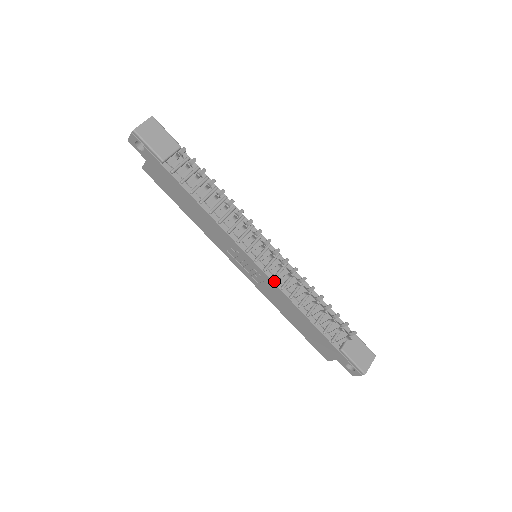
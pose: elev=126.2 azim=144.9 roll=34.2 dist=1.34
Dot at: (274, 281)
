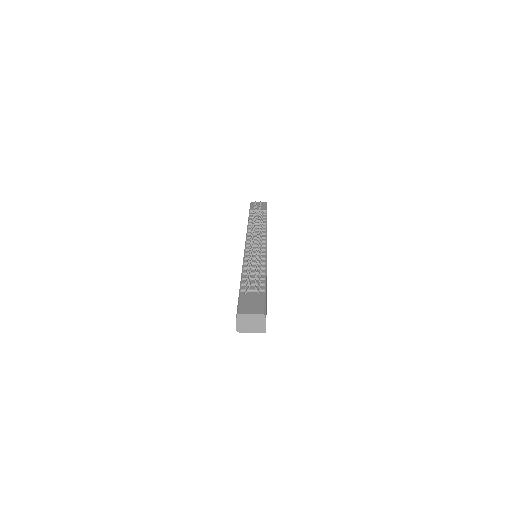
Dot at: (245, 255)
